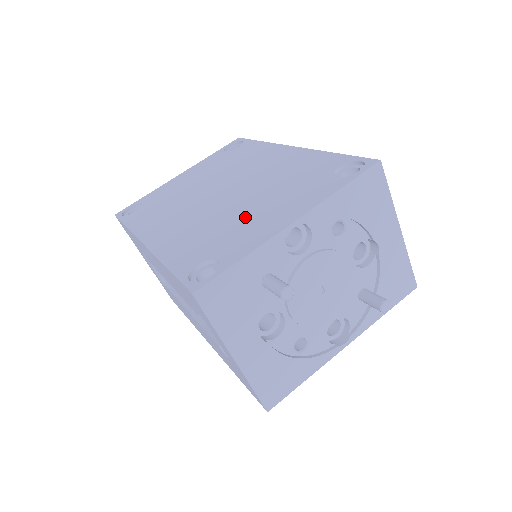
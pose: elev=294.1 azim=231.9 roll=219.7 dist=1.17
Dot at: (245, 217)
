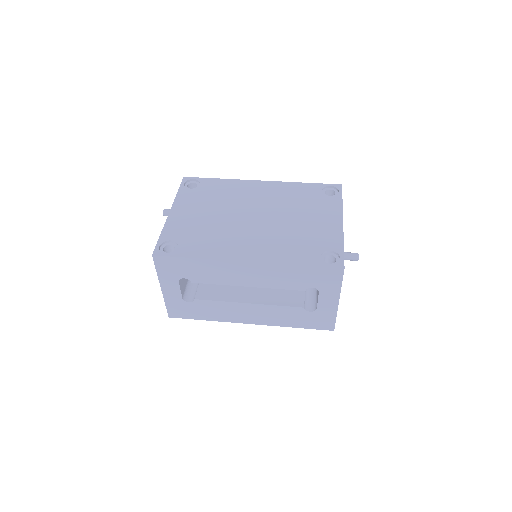
Dot at: (306, 226)
